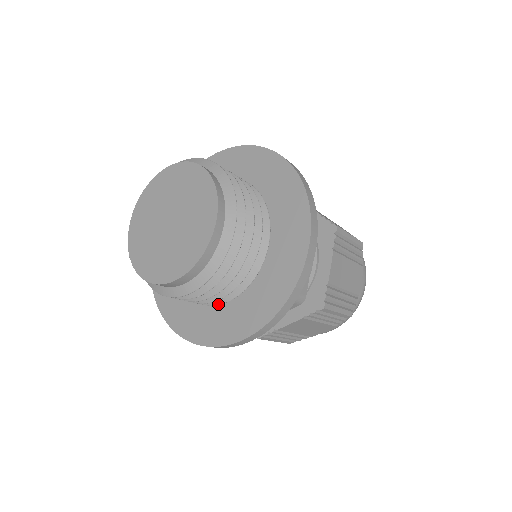
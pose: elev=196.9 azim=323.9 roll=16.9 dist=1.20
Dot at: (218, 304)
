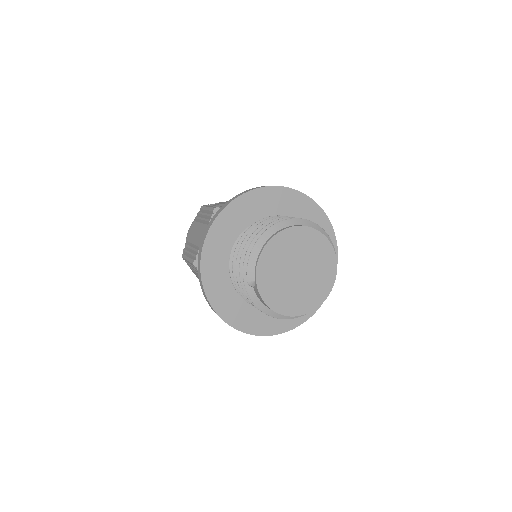
Dot at: occluded
